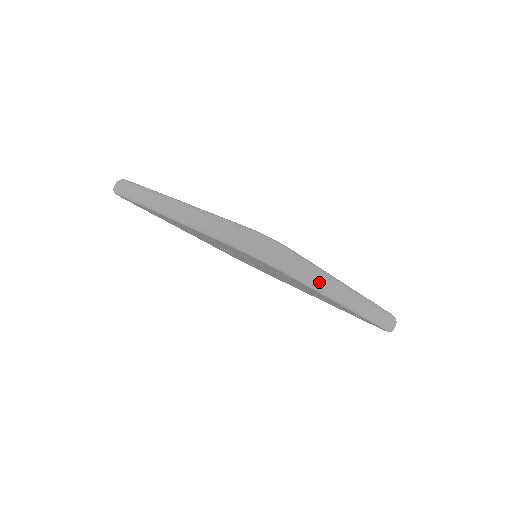
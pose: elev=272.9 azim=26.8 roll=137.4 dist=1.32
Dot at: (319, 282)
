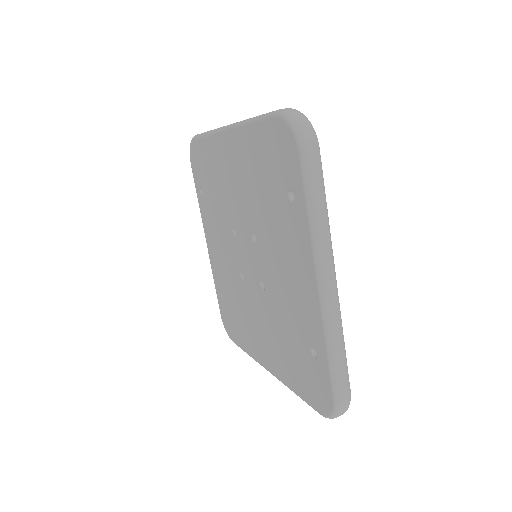
Dot at: (319, 209)
